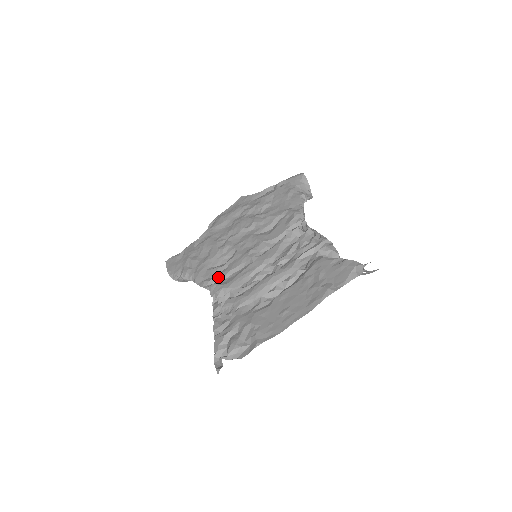
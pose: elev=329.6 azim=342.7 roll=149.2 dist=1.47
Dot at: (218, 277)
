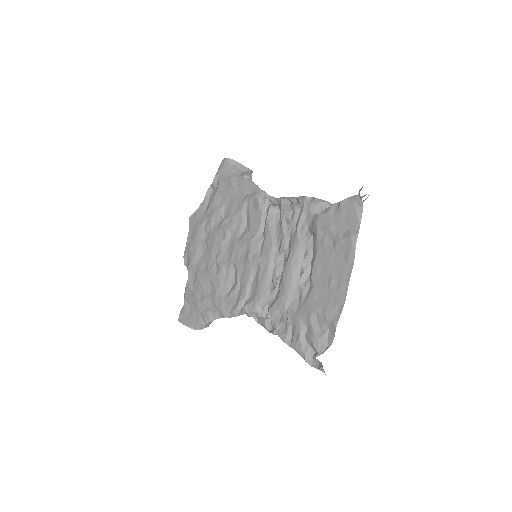
Dot at: (242, 298)
